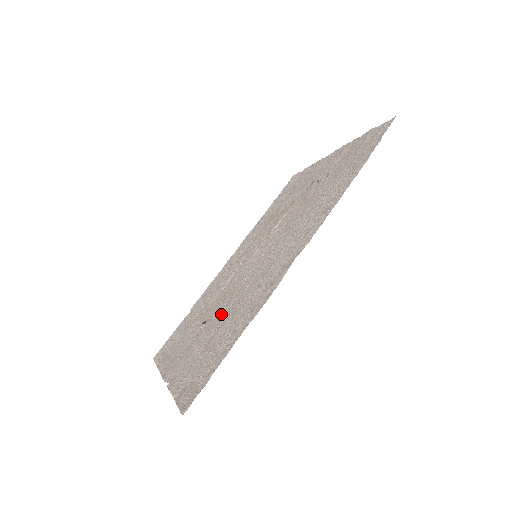
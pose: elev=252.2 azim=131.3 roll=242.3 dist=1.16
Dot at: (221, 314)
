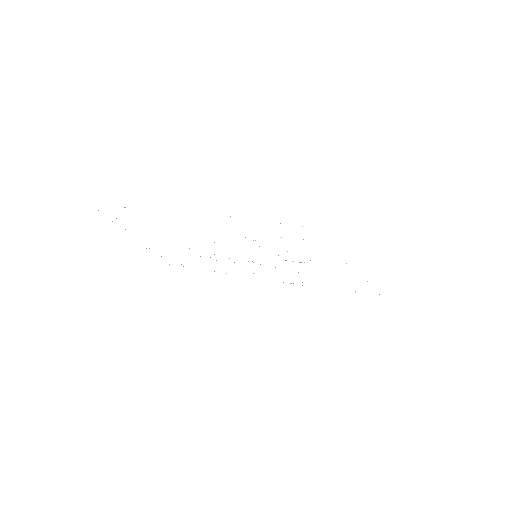
Dot at: occluded
